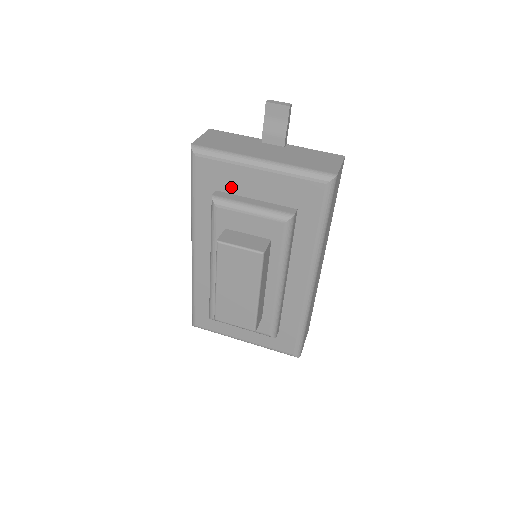
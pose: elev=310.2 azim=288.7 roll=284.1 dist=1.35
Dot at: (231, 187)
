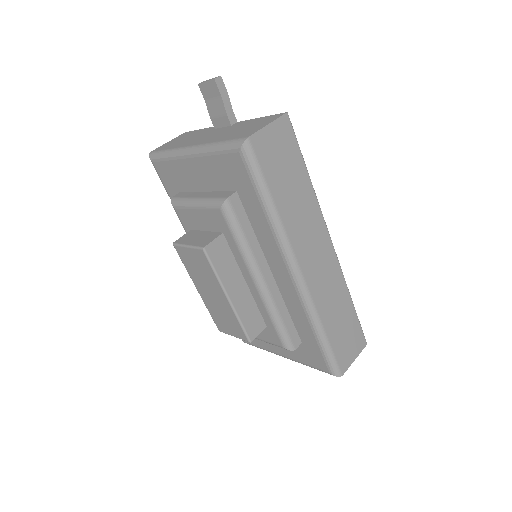
Dot at: (186, 185)
